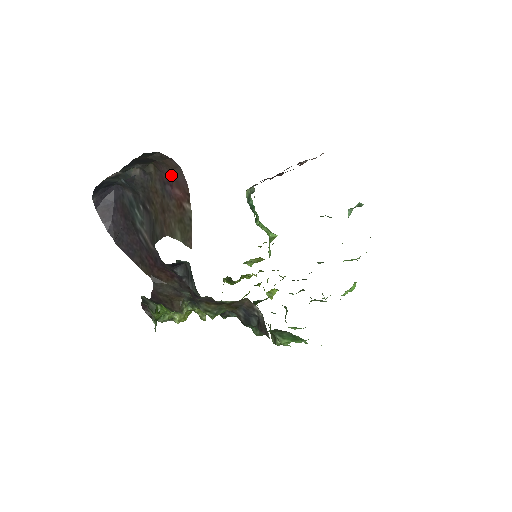
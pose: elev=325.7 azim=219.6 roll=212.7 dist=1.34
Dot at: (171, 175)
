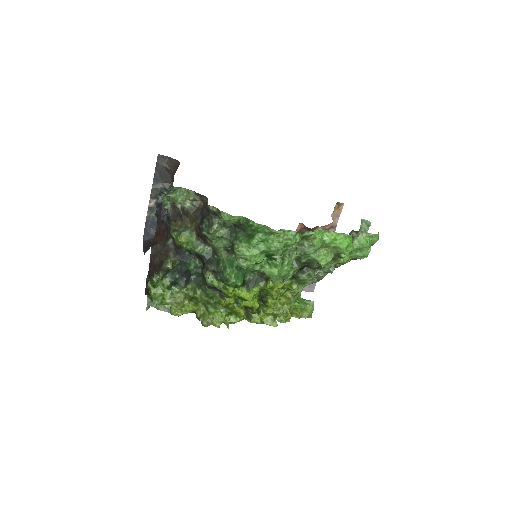
Dot at: (175, 171)
